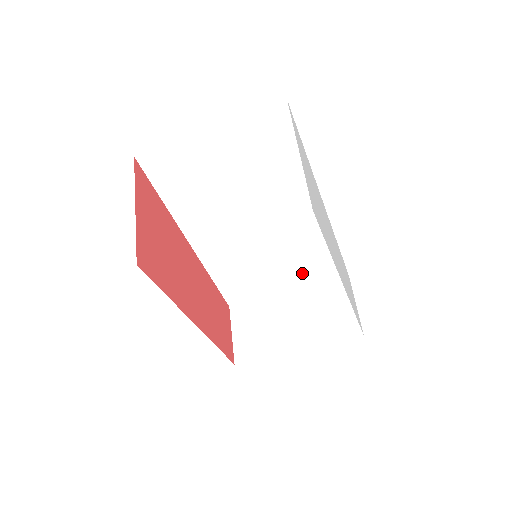
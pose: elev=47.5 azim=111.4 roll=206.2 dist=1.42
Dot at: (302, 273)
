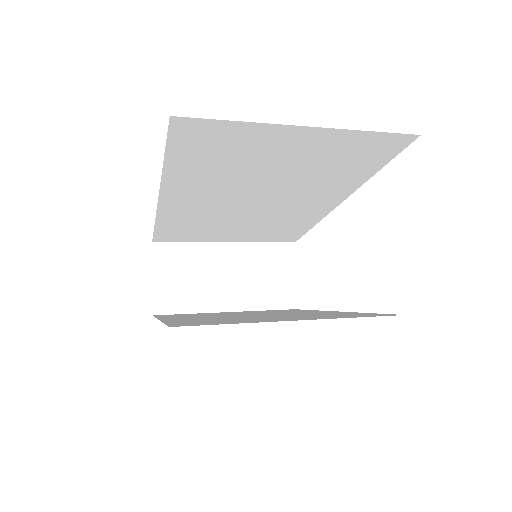
Dot at: (257, 235)
